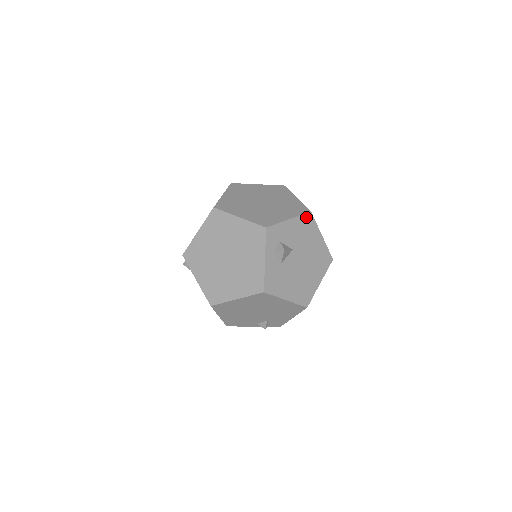
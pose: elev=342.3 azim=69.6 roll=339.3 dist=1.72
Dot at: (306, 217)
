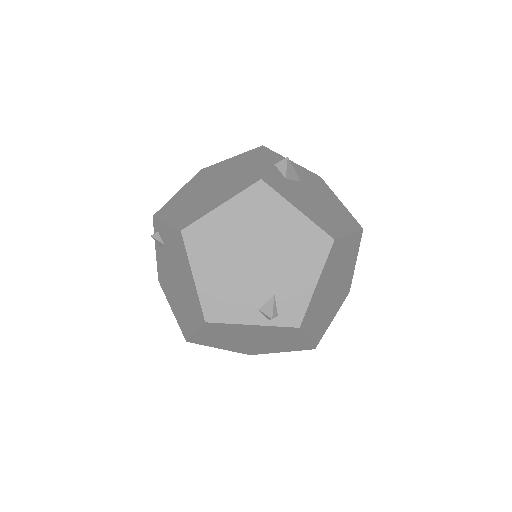
Dot at: (315, 176)
